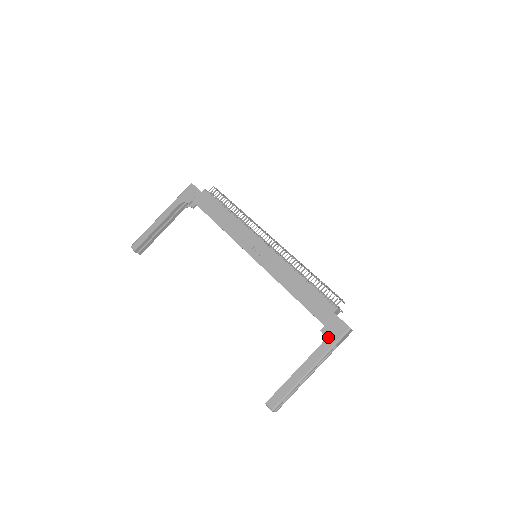
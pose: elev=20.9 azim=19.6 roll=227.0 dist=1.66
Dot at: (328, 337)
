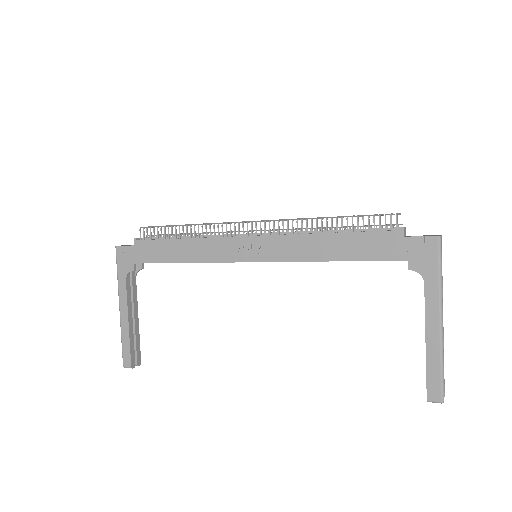
Dot at: (424, 269)
